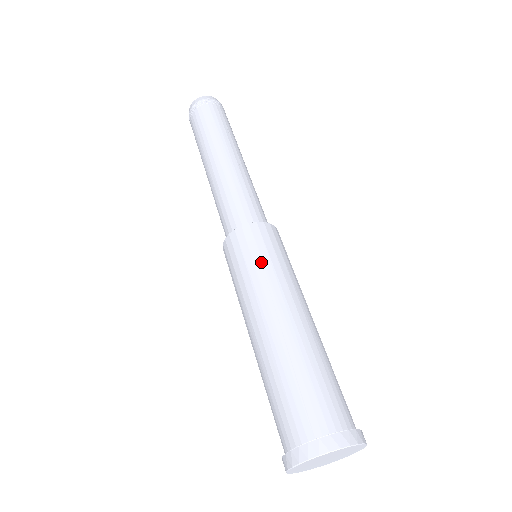
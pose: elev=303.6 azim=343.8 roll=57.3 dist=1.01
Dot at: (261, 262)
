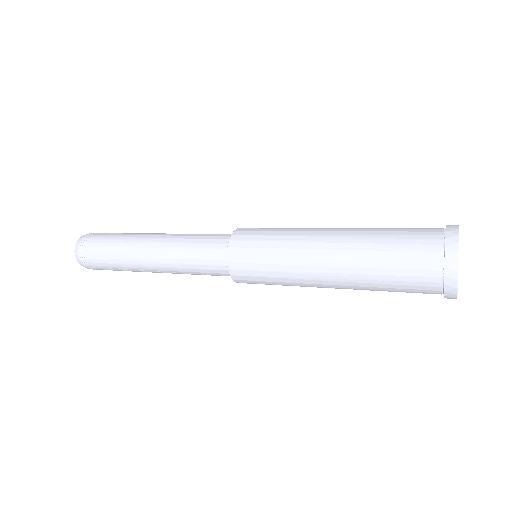
Dot at: (270, 242)
